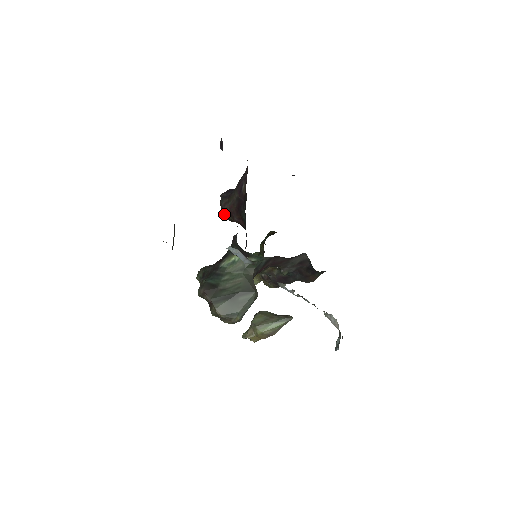
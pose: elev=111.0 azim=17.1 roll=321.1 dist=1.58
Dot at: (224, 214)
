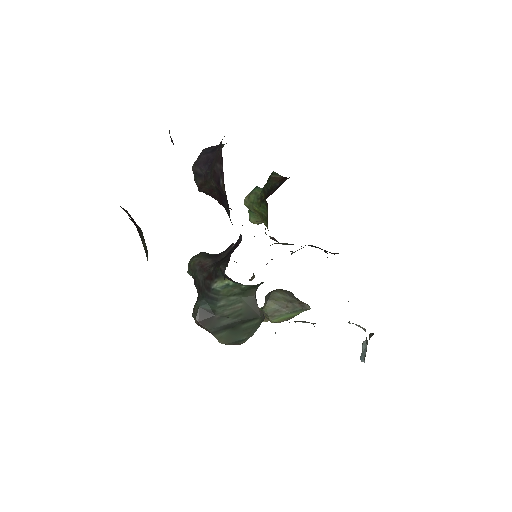
Dot at: (203, 192)
